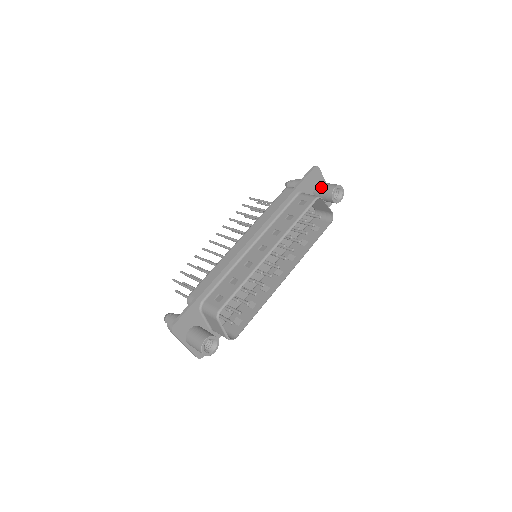
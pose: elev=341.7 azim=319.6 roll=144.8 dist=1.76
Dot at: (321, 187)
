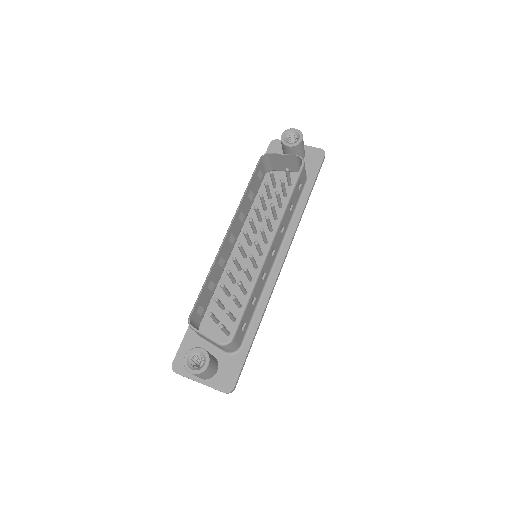
Dot at: (282, 149)
